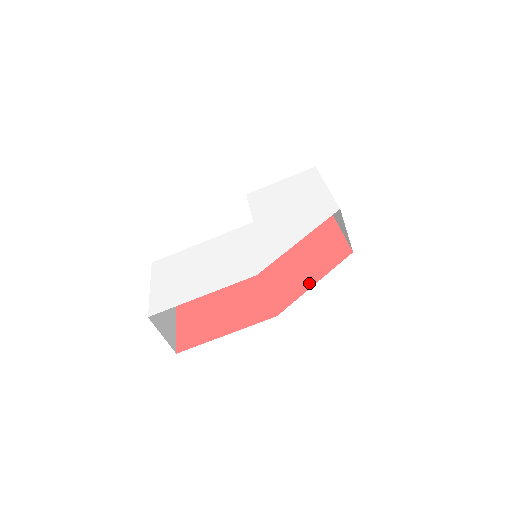
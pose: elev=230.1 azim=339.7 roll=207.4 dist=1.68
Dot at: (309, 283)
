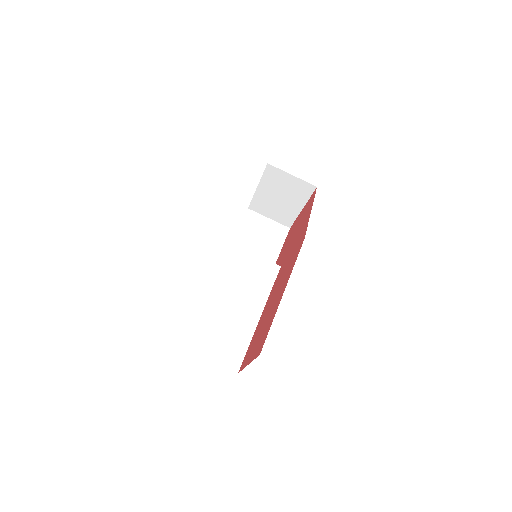
Dot at: (308, 217)
